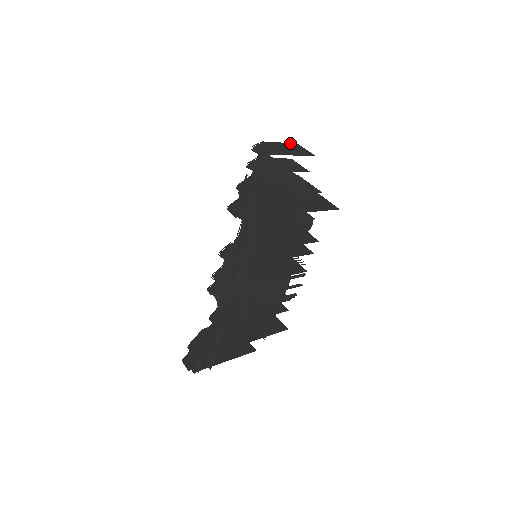
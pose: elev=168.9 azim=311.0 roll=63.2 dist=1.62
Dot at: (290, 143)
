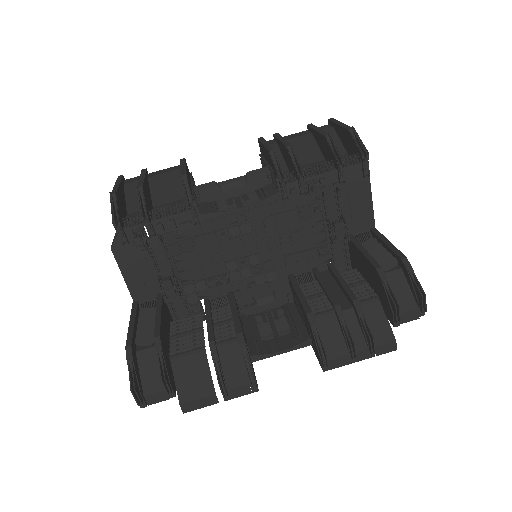
Dot at: (337, 121)
